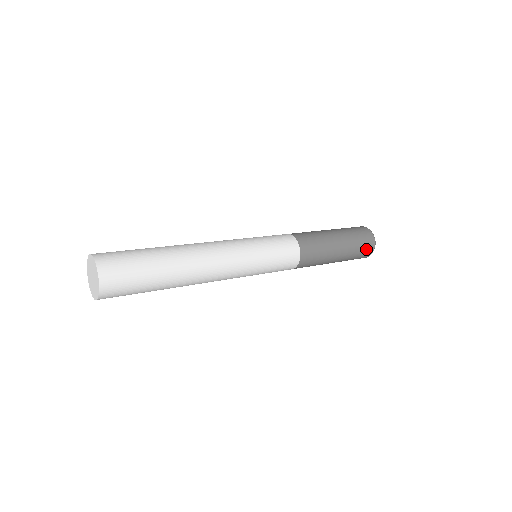
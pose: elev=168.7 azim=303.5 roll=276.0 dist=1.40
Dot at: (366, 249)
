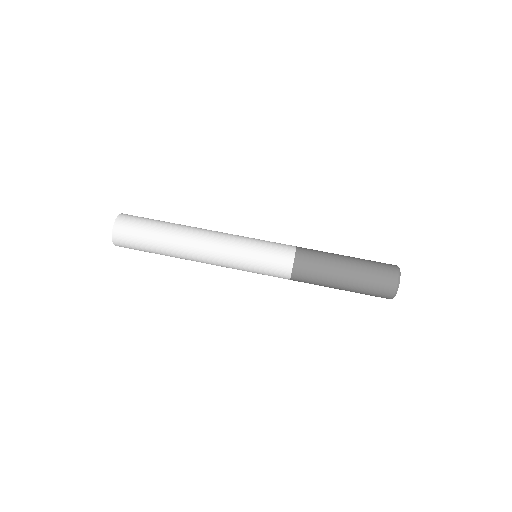
Dot at: occluded
